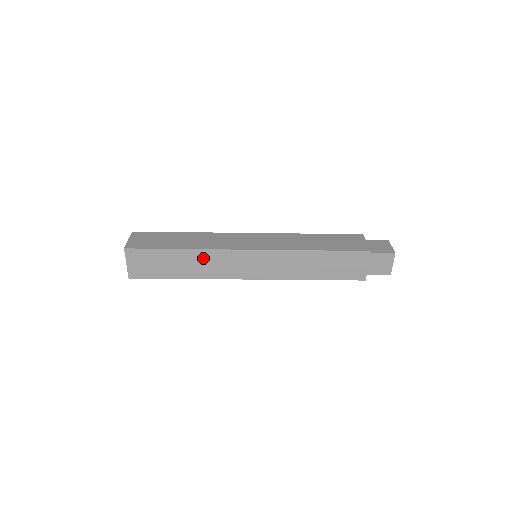
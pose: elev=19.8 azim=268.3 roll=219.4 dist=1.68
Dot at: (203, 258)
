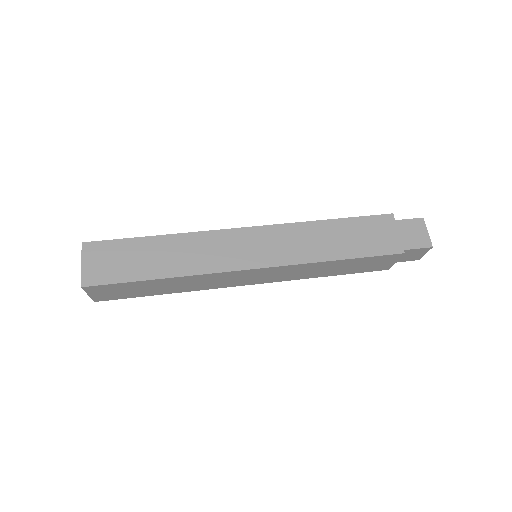
Dot at: (190, 280)
